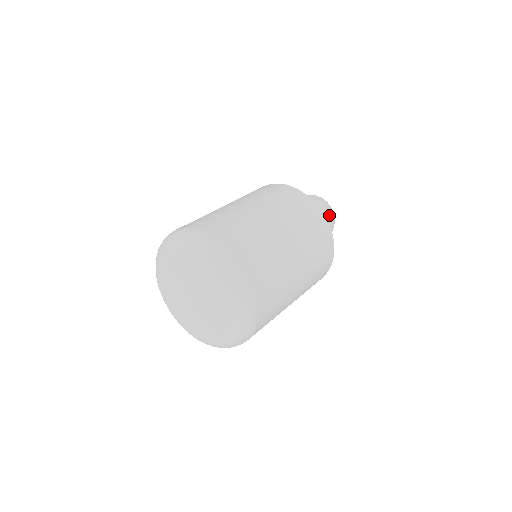
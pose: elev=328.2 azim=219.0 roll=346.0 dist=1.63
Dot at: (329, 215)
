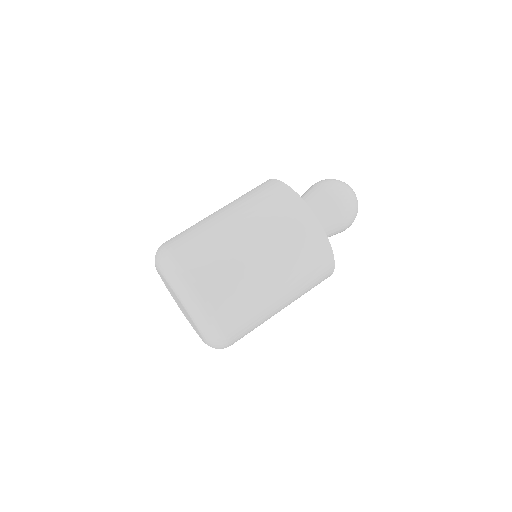
Dot at: (349, 222)
